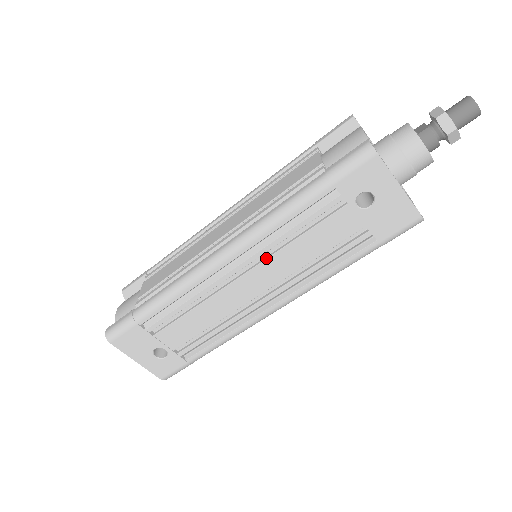
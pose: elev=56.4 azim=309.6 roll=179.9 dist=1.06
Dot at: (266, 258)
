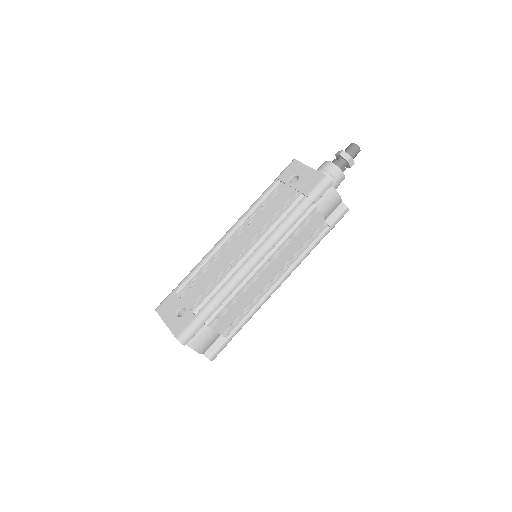
Dot at: (247, 226)
